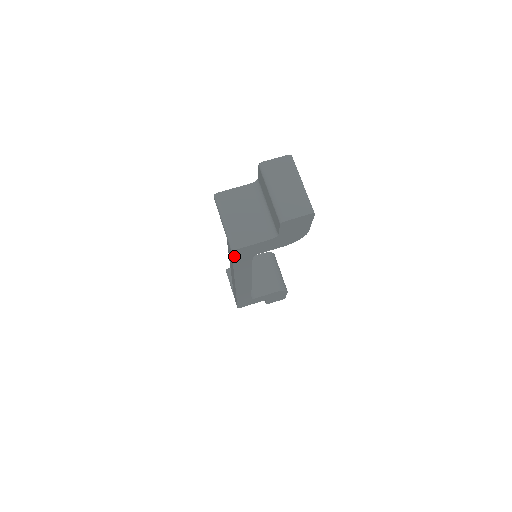
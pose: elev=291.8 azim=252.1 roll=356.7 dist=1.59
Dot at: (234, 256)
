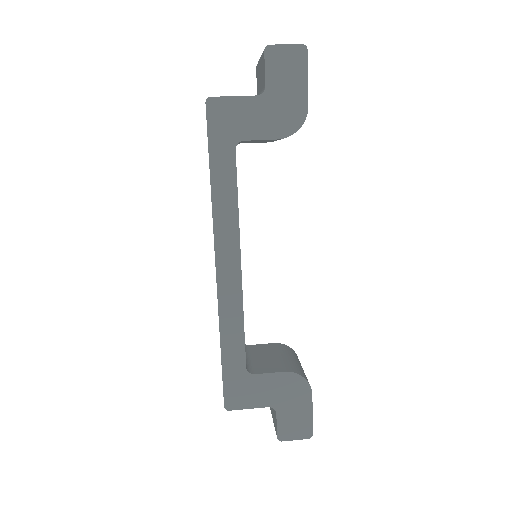
Dot at: (209, 122)
